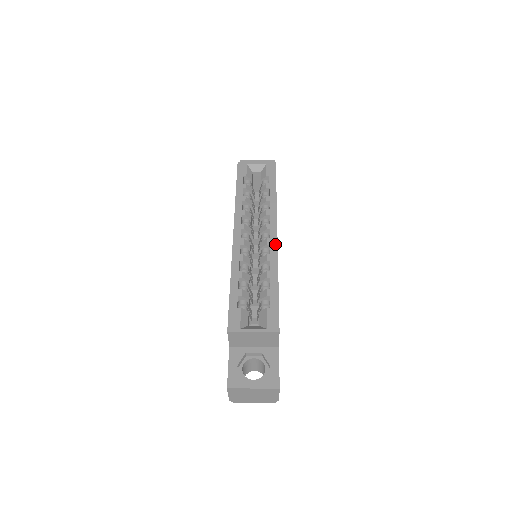
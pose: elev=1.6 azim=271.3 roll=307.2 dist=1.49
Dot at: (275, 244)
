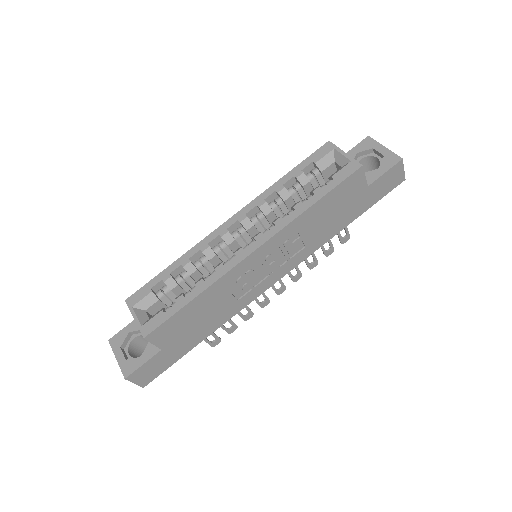
Dot at: (239, 259)
